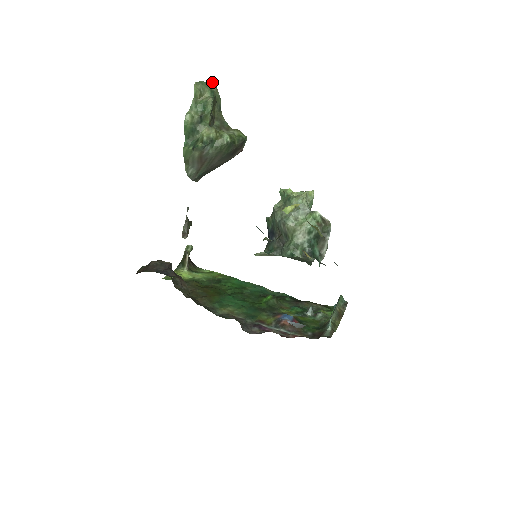
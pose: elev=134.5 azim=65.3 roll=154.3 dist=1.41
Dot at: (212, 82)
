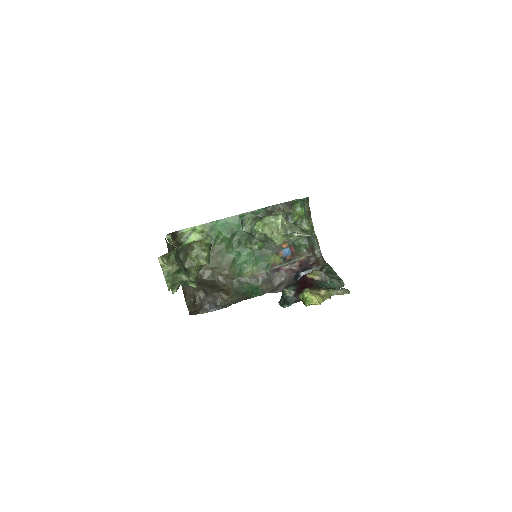
Dot at: (171, 269)
